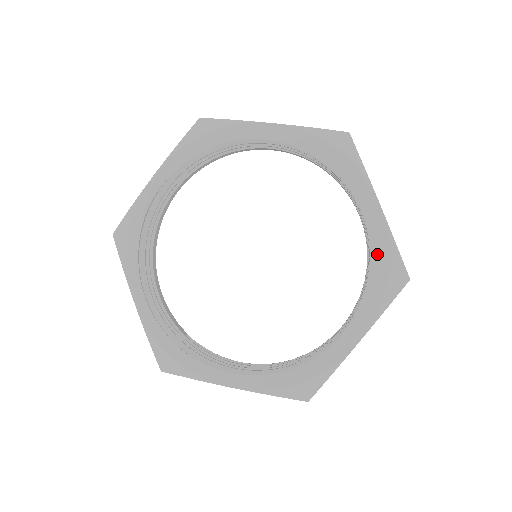
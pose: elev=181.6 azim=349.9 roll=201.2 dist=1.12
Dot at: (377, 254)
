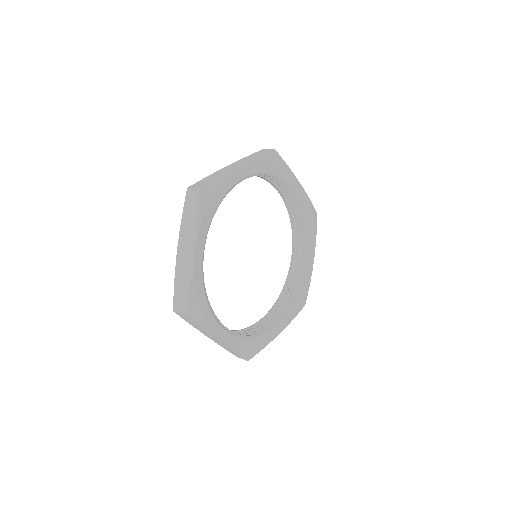
Dot at: (304, 286)
